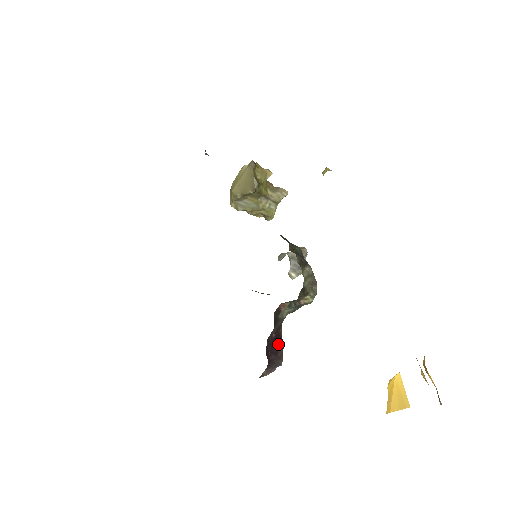
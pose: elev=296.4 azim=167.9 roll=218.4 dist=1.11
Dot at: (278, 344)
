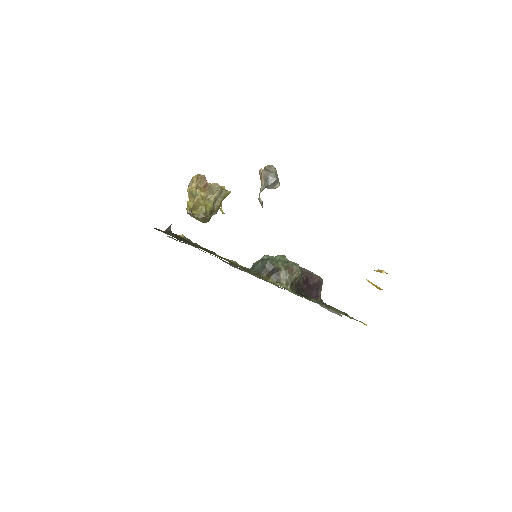
Dot at: (311, 282)
